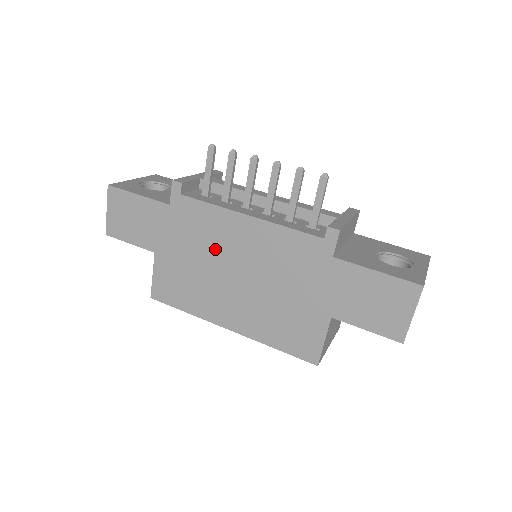
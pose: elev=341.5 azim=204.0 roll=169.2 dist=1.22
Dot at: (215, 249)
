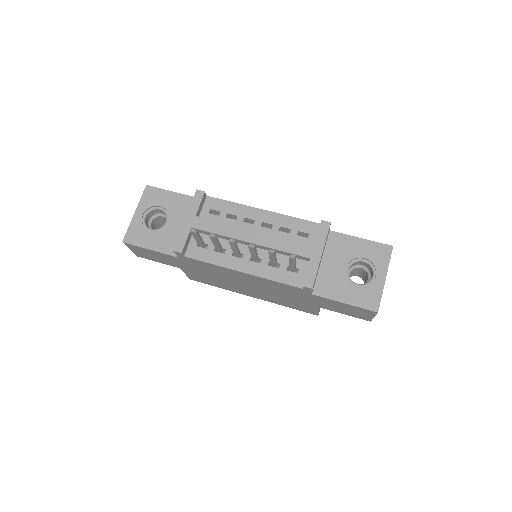
Dot at: (225, 276)
